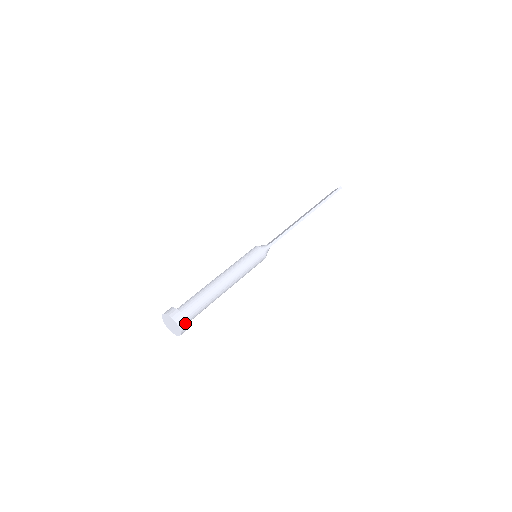
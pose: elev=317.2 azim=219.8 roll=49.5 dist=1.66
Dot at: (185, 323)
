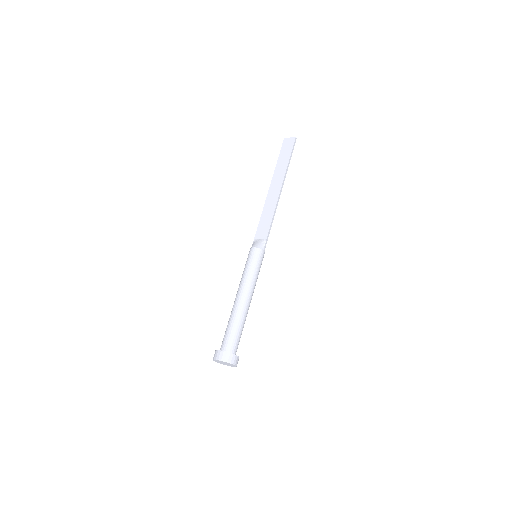
Dot at: (238, 360)
